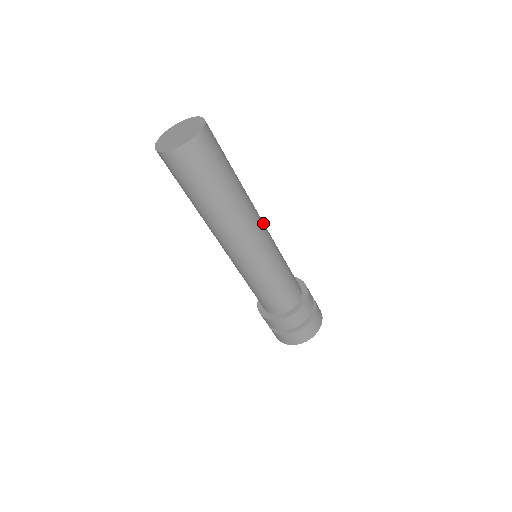
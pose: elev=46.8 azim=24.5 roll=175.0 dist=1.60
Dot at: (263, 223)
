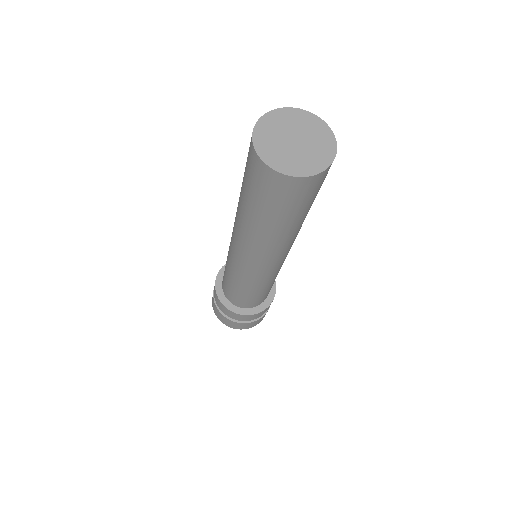
Dot at: occluded
